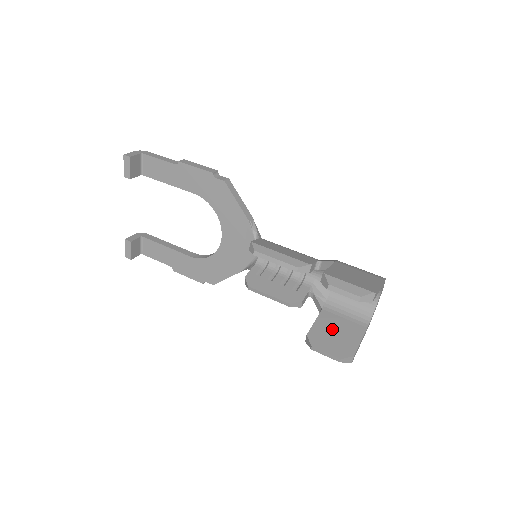
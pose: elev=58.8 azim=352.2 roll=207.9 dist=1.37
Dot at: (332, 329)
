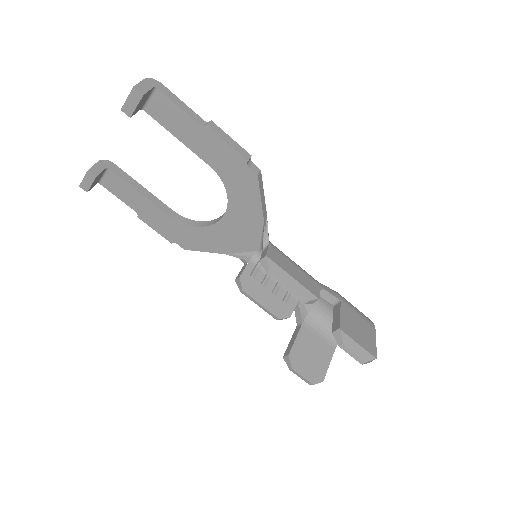
Dot at: (309, 349)
